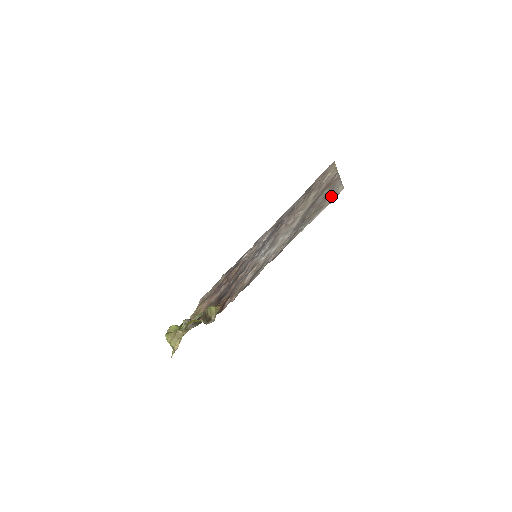
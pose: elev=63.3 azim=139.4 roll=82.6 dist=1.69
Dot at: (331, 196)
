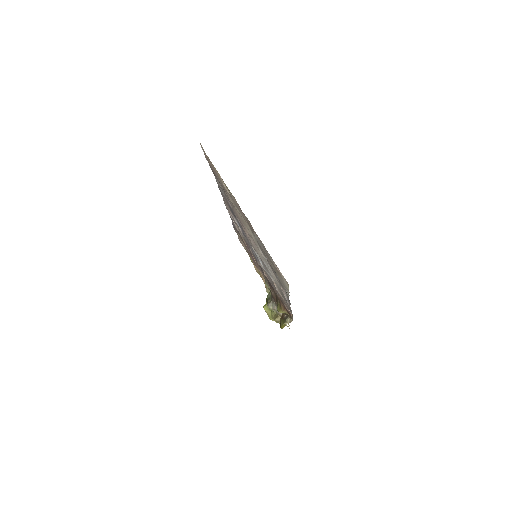
Dot at: occluded
